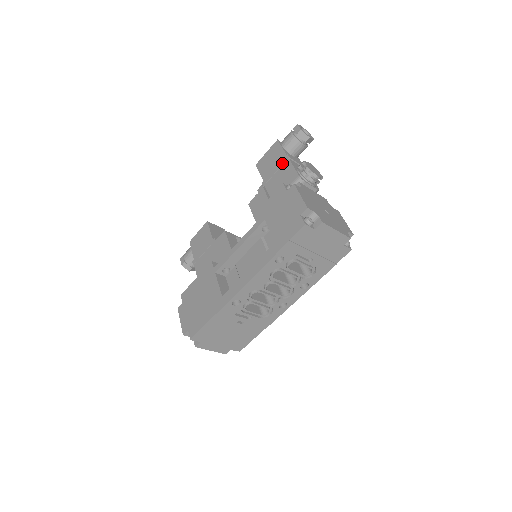
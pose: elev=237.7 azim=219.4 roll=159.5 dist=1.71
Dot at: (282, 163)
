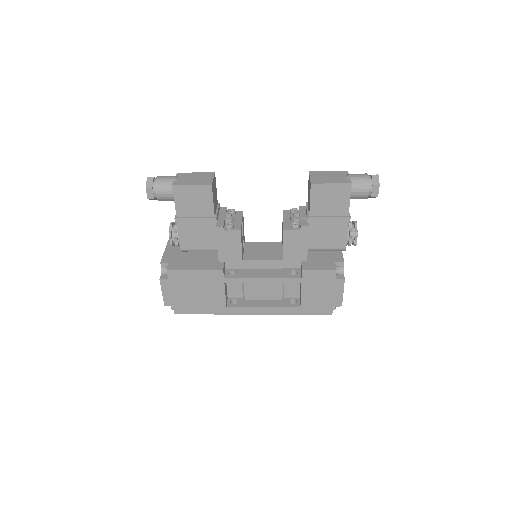
Dot at: (340, 221)
